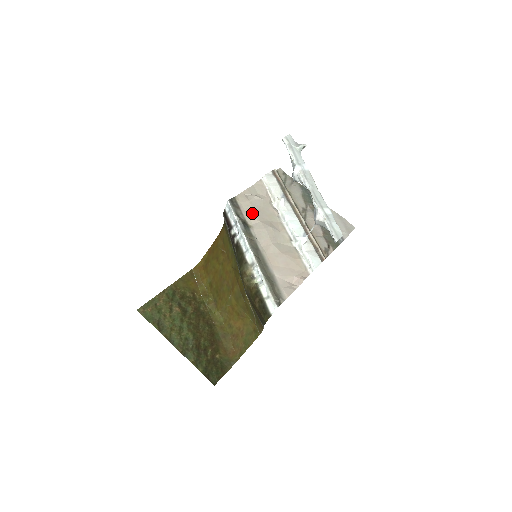
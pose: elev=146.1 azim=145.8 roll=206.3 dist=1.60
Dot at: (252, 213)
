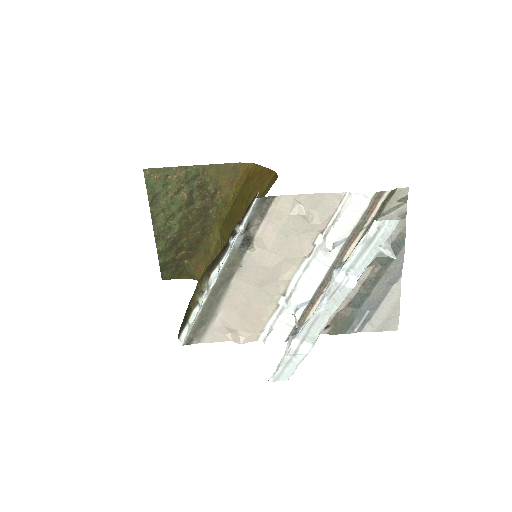
Dot at: (273, 234)
